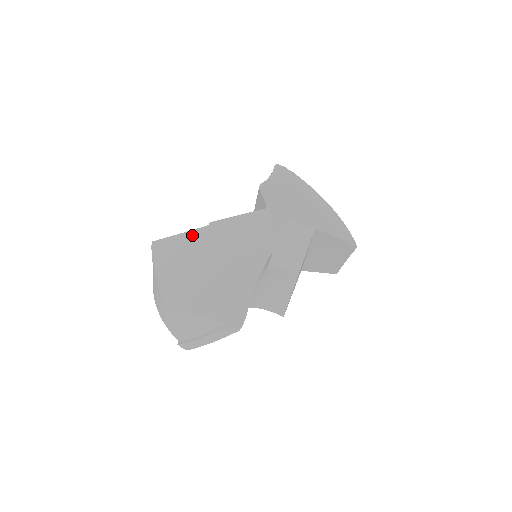
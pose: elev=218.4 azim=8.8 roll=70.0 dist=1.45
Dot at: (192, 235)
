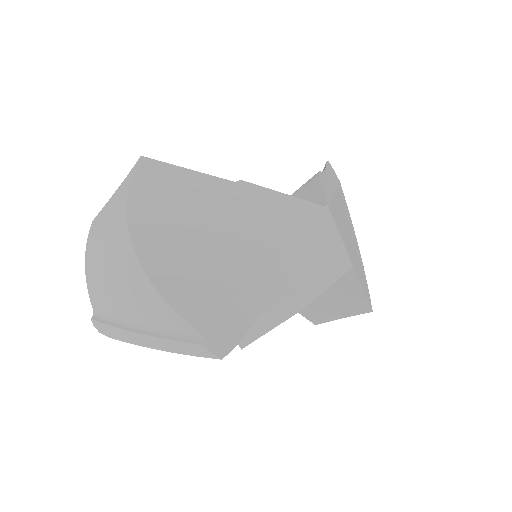
Dot at: (207, 181)
